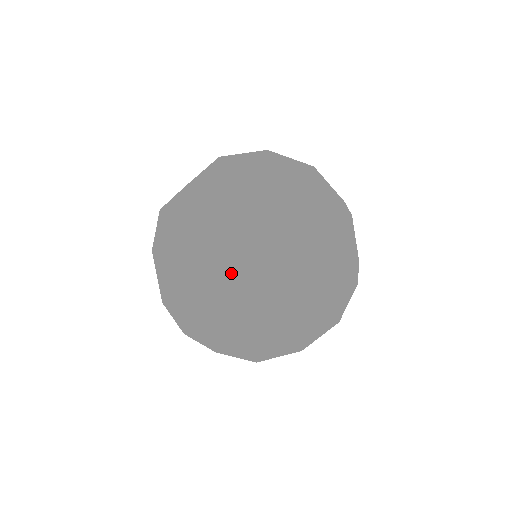
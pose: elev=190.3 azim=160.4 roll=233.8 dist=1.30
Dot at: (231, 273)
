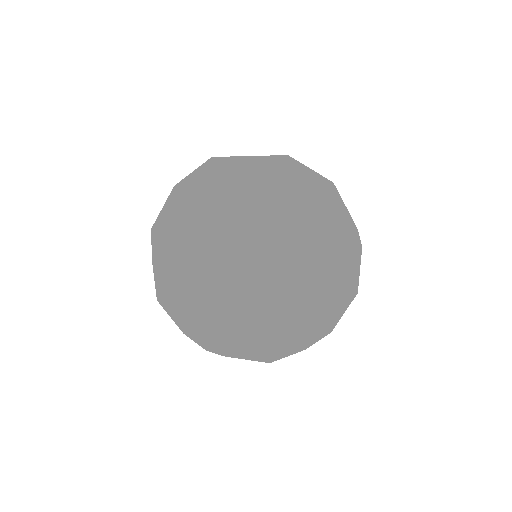
Dot at: (270, 357)
